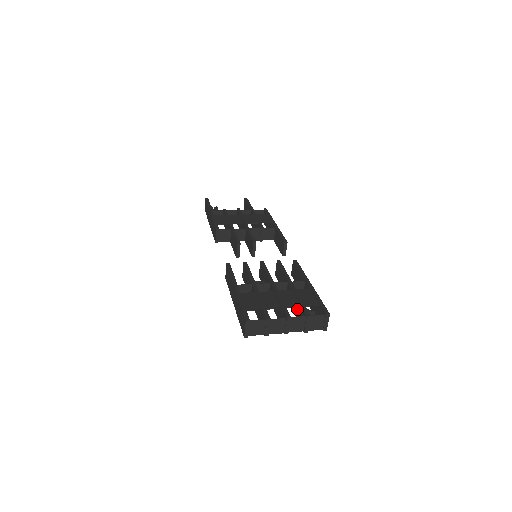
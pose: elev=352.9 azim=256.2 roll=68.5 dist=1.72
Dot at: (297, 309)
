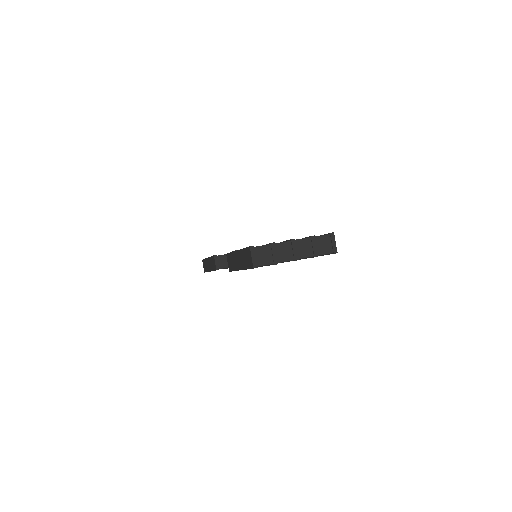
Dot at: occluded
